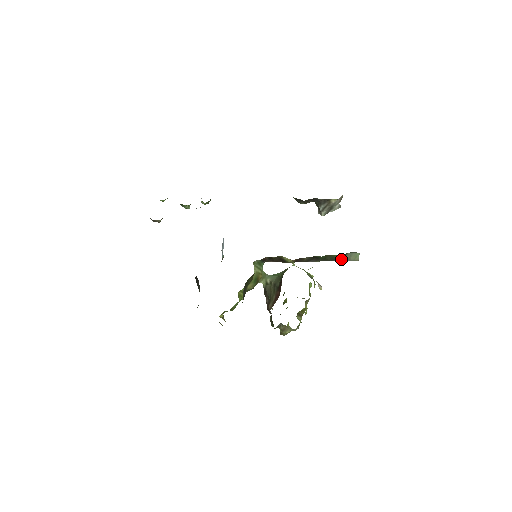
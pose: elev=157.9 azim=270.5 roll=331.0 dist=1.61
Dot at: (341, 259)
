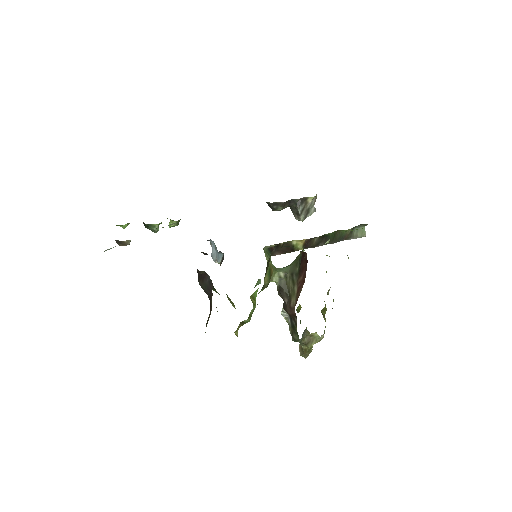
Dot at: (349, 237)
